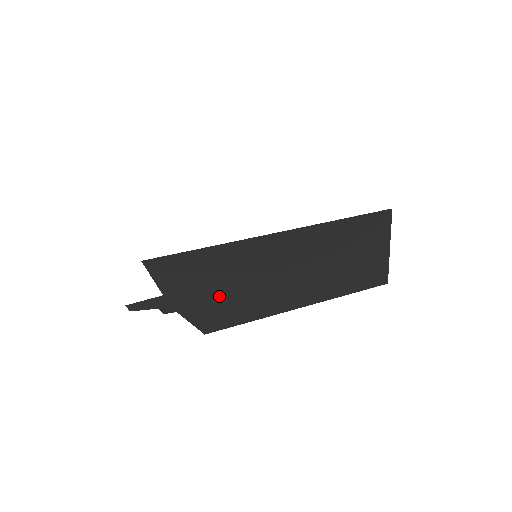
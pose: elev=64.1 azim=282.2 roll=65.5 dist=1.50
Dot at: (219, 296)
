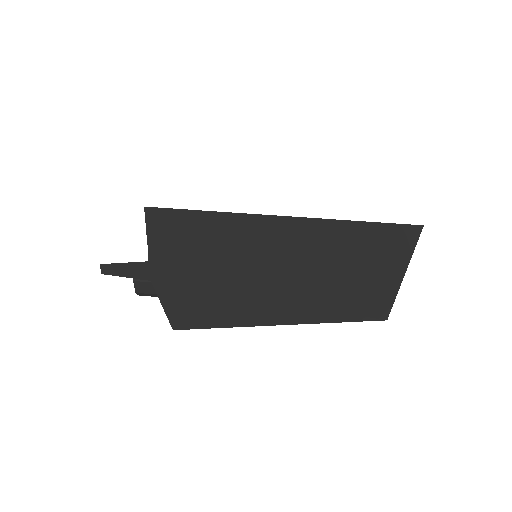
Dot at: (209, 282)
